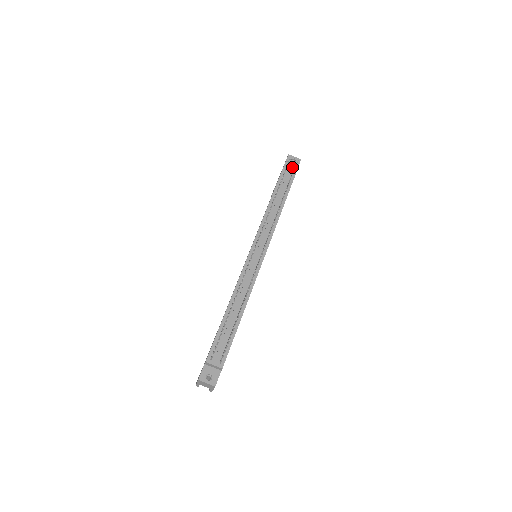
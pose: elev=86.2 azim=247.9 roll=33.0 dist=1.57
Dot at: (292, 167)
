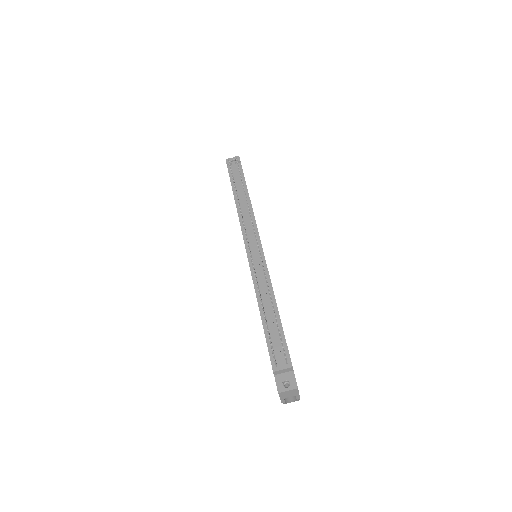
Dot at: (235, 166)
